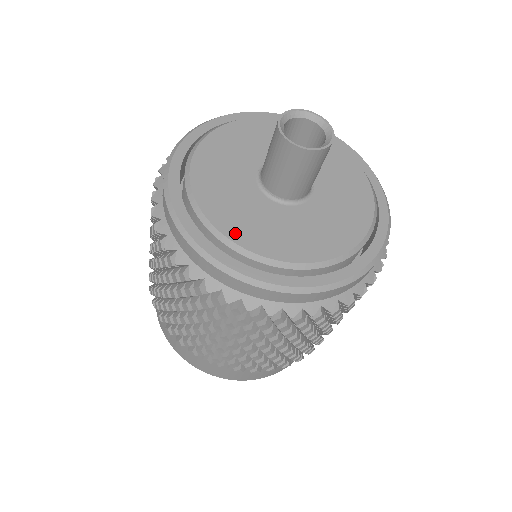
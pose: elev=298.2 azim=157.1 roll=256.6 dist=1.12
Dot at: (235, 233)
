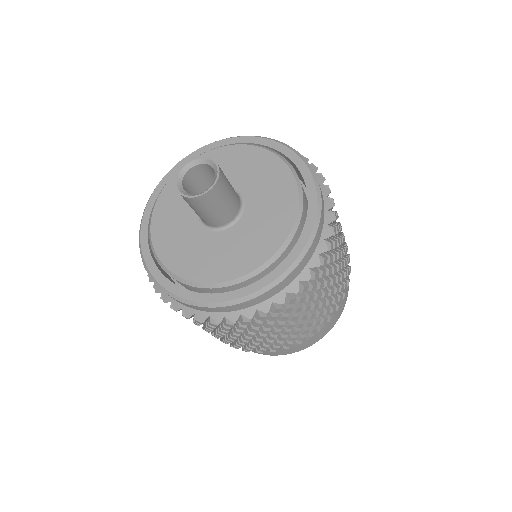
Dot at: (227, 274)
